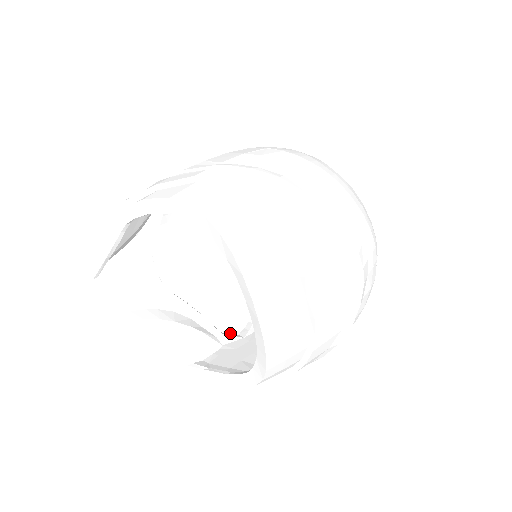
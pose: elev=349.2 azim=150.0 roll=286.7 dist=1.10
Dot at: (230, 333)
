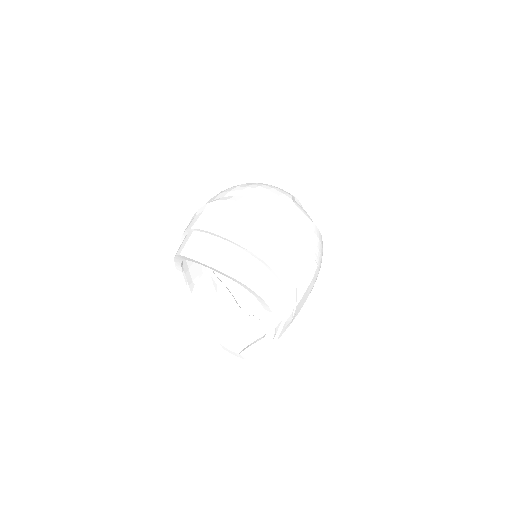
Dot at: occluded
